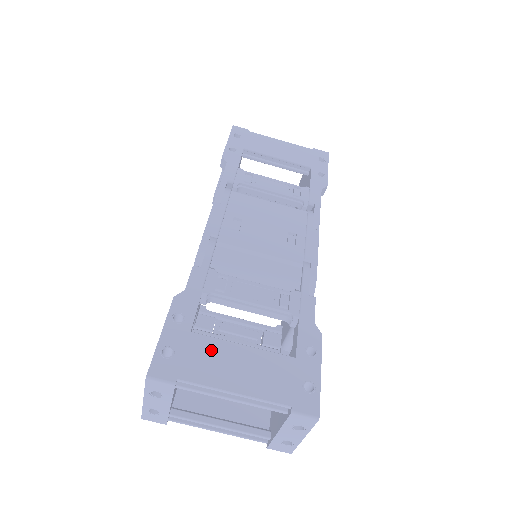
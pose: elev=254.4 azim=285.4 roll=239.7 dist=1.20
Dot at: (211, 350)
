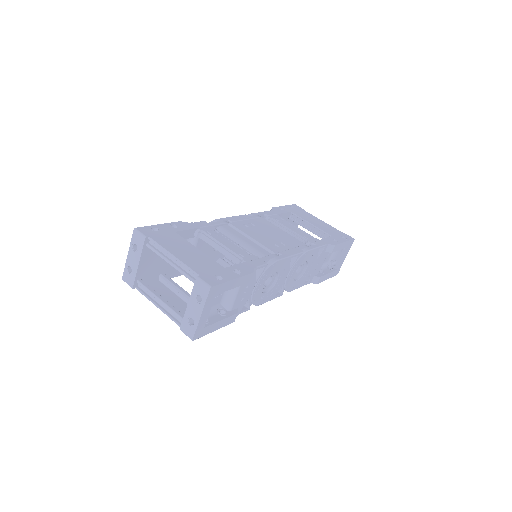
Dot at: (178, 241)
